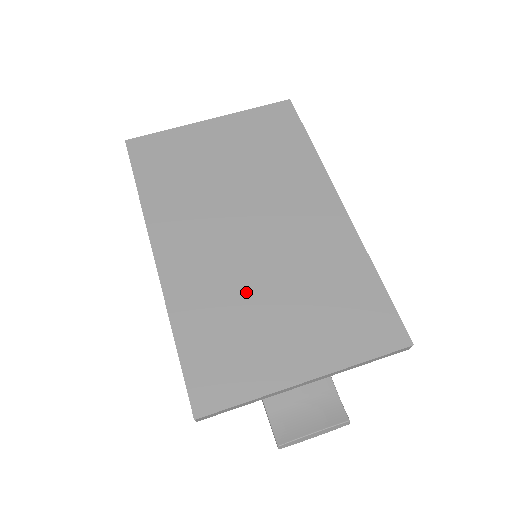
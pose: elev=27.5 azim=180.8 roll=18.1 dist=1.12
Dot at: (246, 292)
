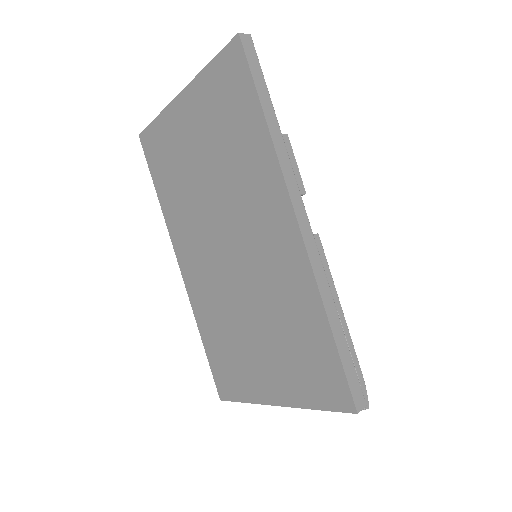
Dot at: (232, 314)
